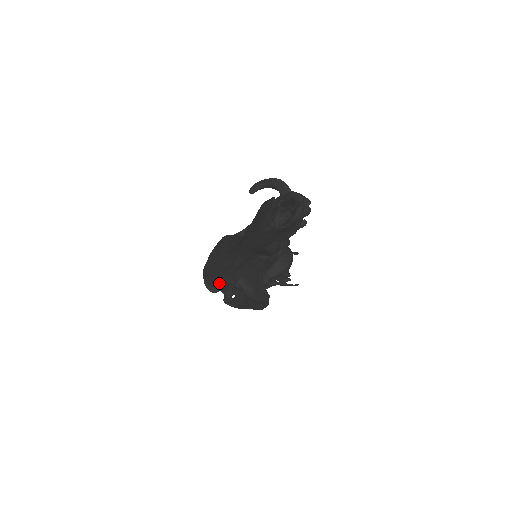
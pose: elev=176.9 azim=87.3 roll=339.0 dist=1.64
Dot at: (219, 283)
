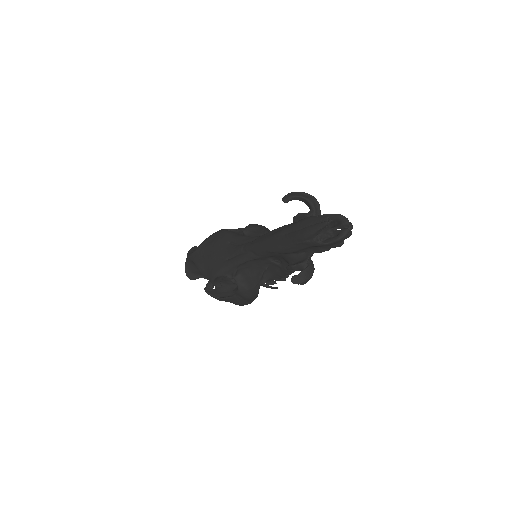
Dot at: (213, 274)
